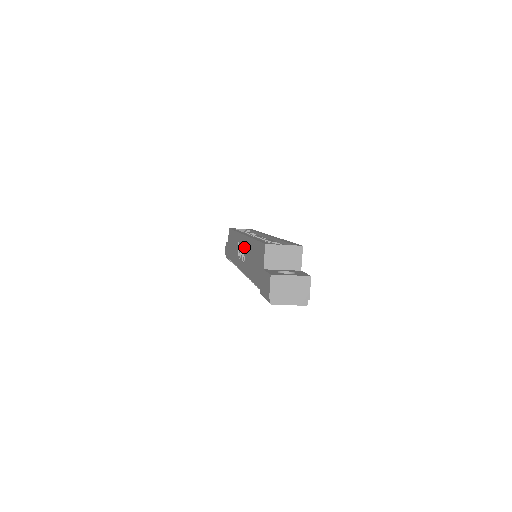
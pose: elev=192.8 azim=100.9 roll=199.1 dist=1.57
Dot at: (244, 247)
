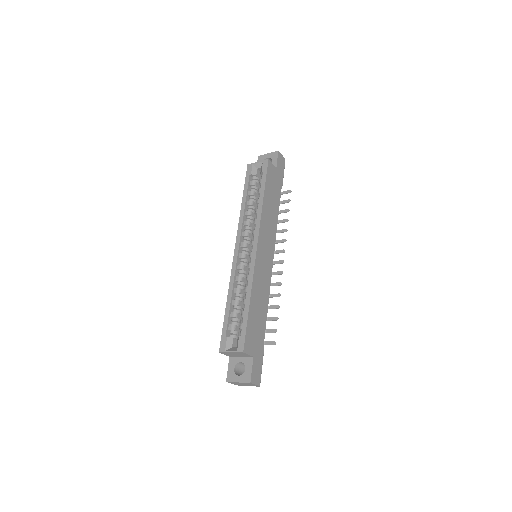
Dot at: occluded
